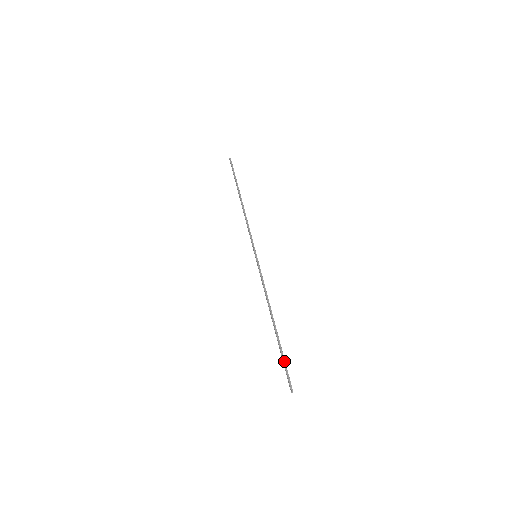
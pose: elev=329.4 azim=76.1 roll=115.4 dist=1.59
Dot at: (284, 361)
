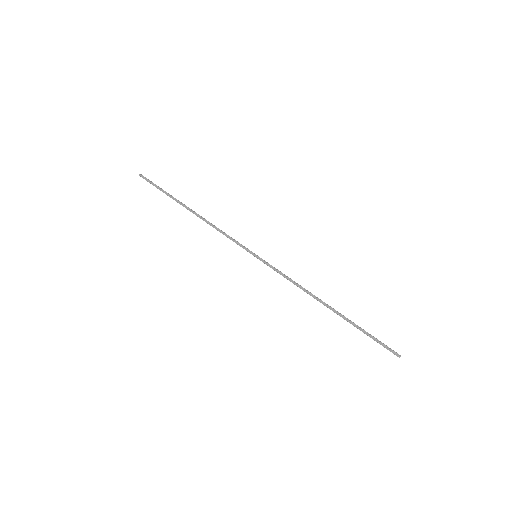
Dot at: (369, 334)
